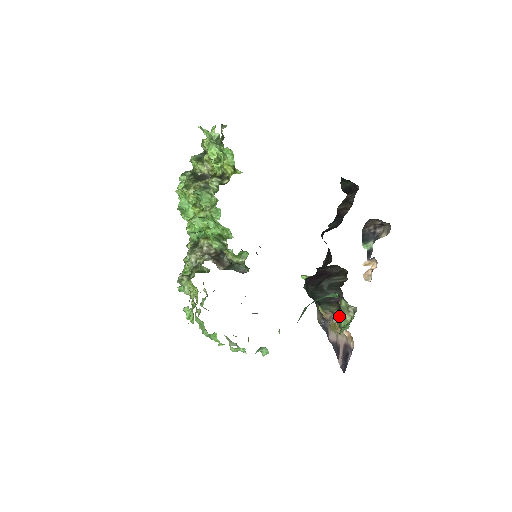
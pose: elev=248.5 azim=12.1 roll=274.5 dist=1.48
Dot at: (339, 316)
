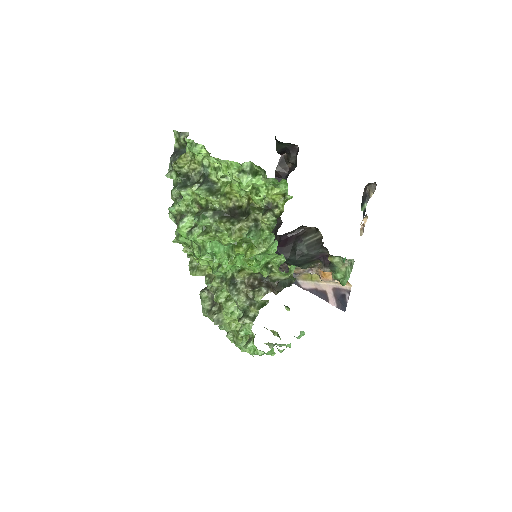
Dot at: (328, 270)
